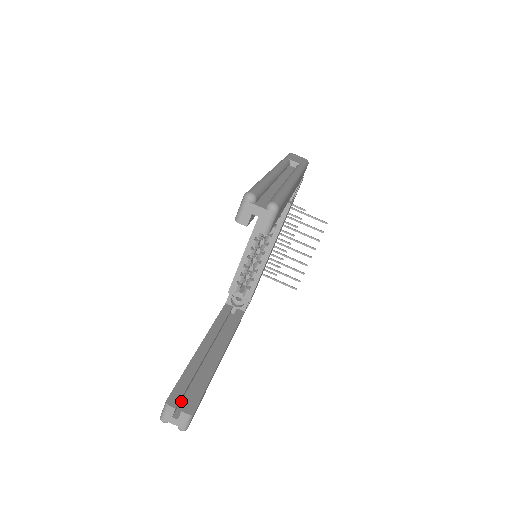
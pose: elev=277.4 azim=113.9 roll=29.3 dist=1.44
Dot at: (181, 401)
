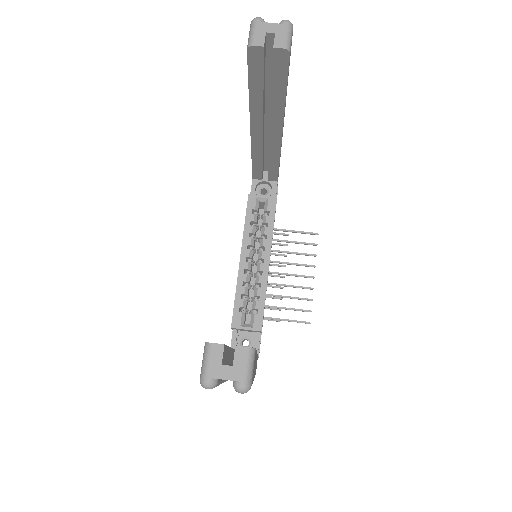
Dot at: (225, 364)
